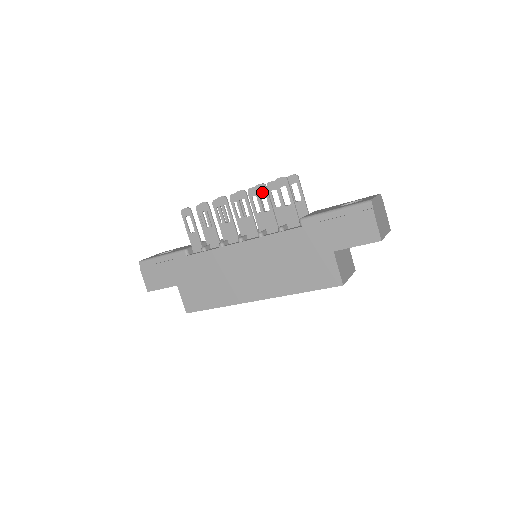
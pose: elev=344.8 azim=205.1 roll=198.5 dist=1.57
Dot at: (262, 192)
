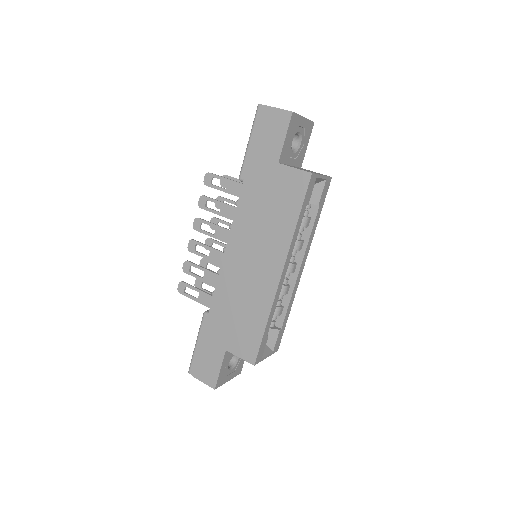
Dot at: (205, 202)
